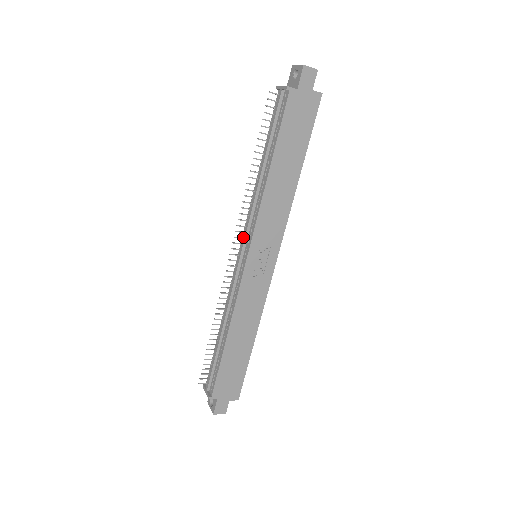
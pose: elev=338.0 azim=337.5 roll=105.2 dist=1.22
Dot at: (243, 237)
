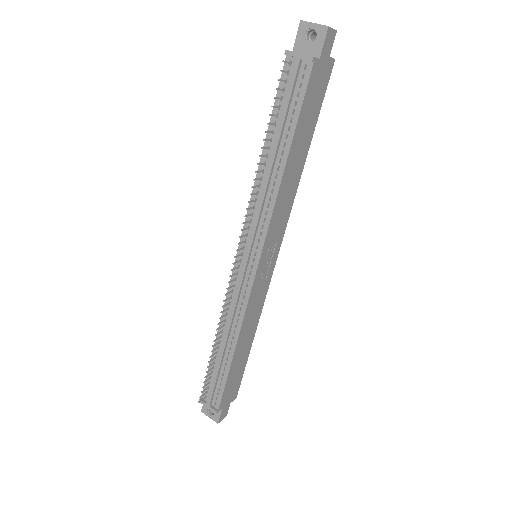
Dot at: (248, 242)
